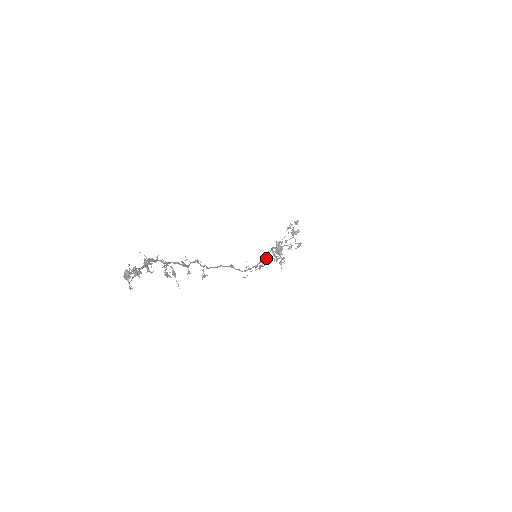
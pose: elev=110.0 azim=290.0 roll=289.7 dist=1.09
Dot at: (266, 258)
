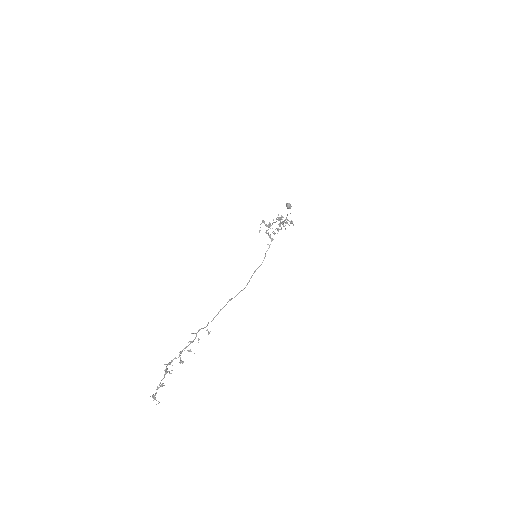
Dot at: (279, 226)
